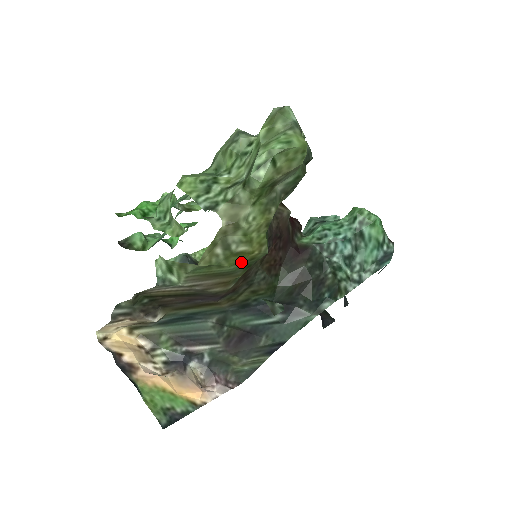
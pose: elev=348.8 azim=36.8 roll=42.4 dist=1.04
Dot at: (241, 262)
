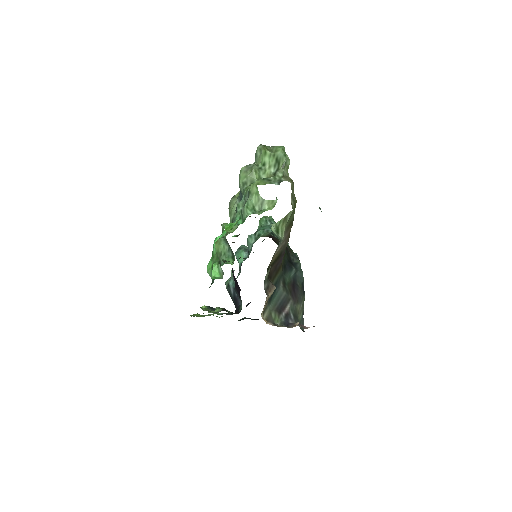
Dot at: occluded
